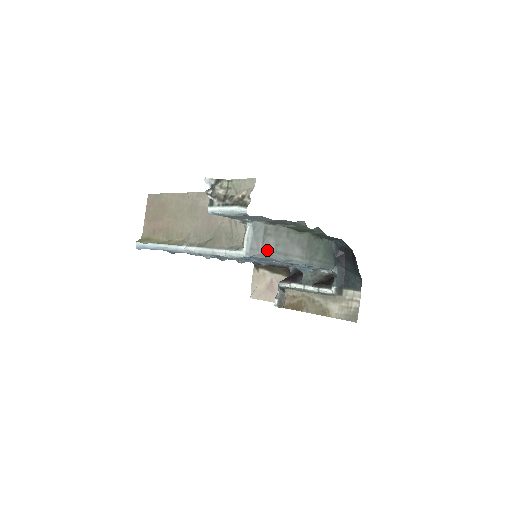
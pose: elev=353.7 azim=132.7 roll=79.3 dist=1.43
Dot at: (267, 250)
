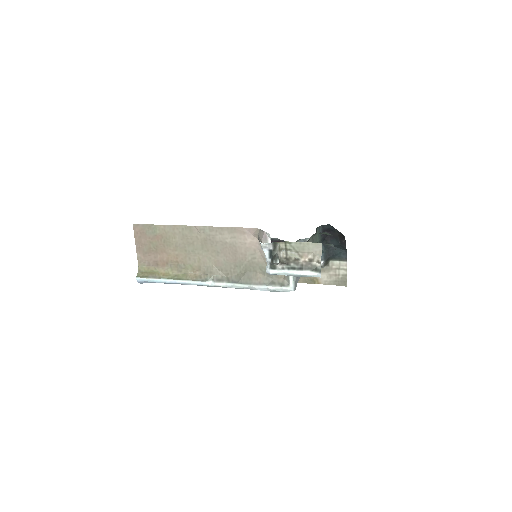
Dot at: occluded
